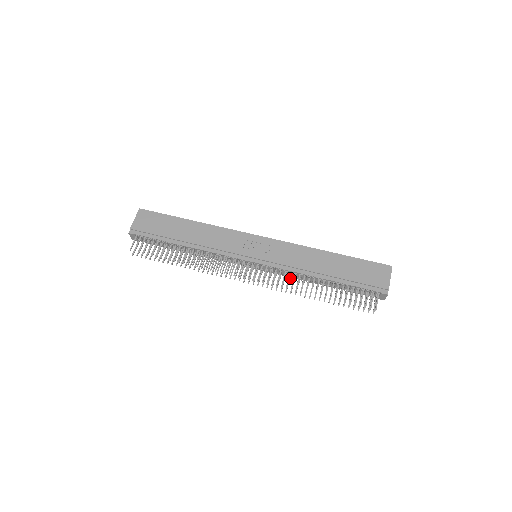
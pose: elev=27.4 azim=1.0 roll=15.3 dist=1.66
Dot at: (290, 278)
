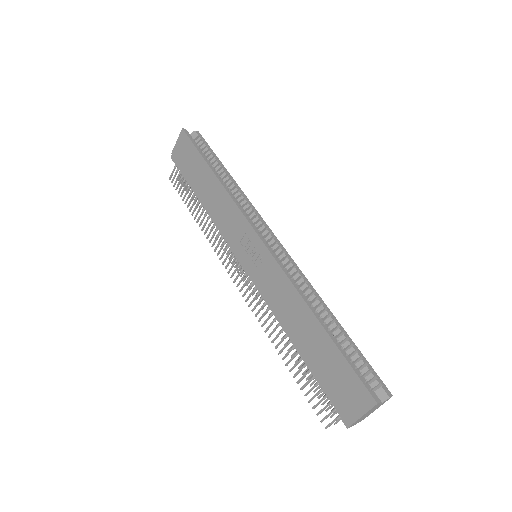
Dot at: occluded
